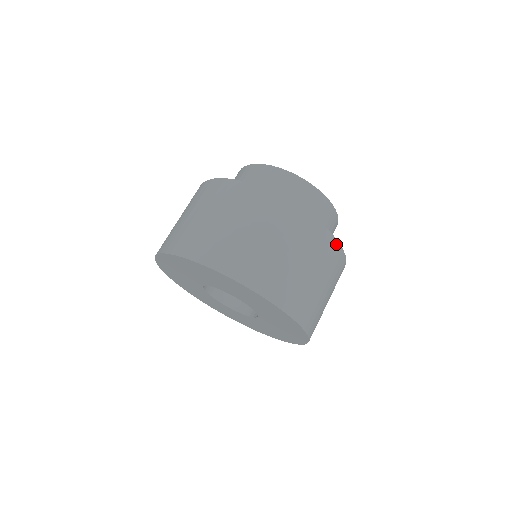
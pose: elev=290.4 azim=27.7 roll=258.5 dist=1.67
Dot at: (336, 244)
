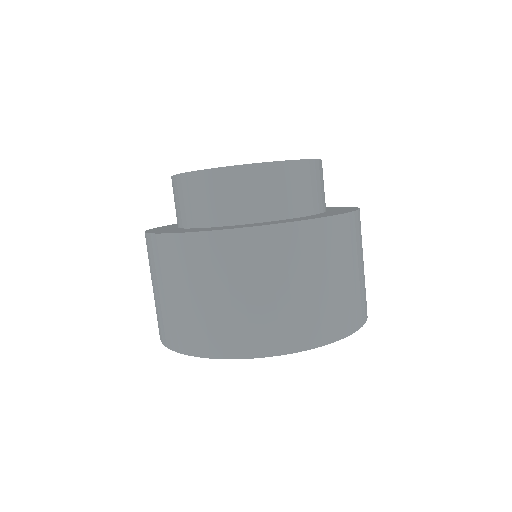
Dot at: (359, 213)
